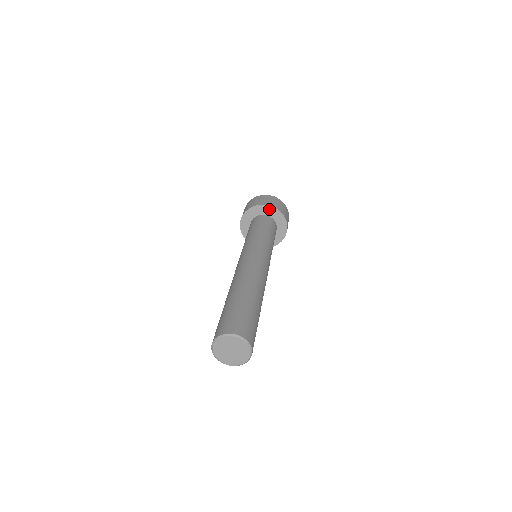
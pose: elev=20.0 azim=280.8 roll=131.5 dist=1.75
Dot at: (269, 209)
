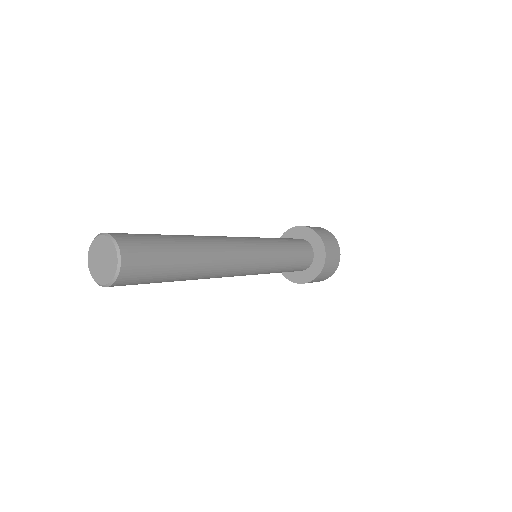
Dot at: (308, 232)
